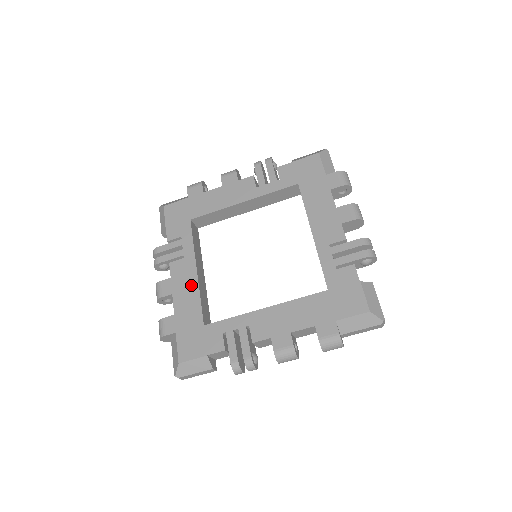
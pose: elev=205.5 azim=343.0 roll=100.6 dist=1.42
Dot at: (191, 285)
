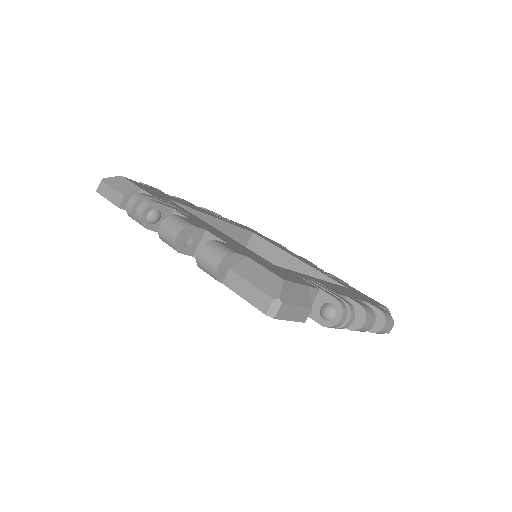
Dot at: (200, 210)
